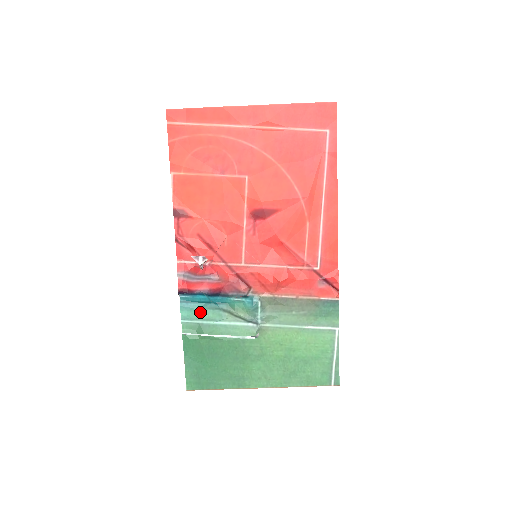
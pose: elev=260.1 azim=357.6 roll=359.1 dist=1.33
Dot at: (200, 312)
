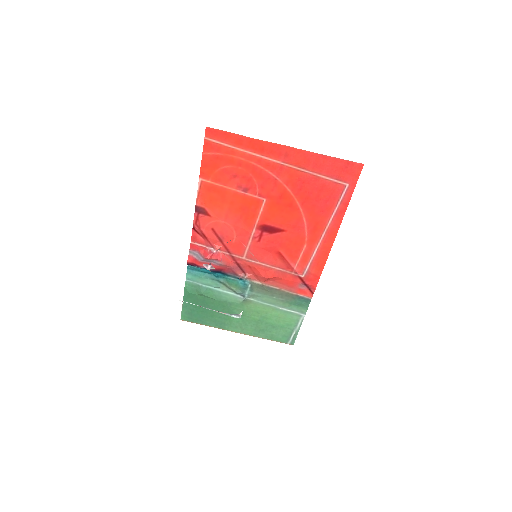
Dot at: (202, 279)
